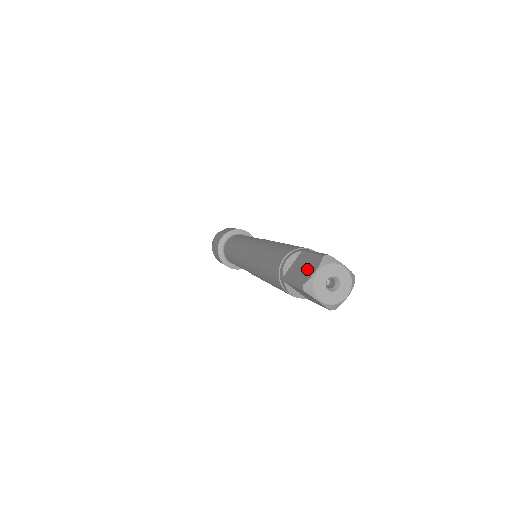
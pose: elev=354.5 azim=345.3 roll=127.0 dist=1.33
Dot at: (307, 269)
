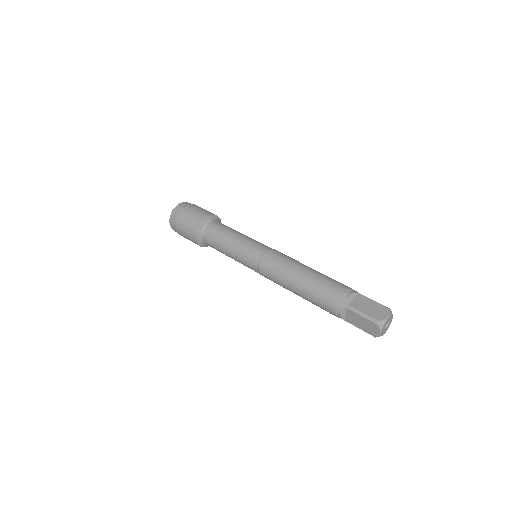
Dot at: (377, 311)
